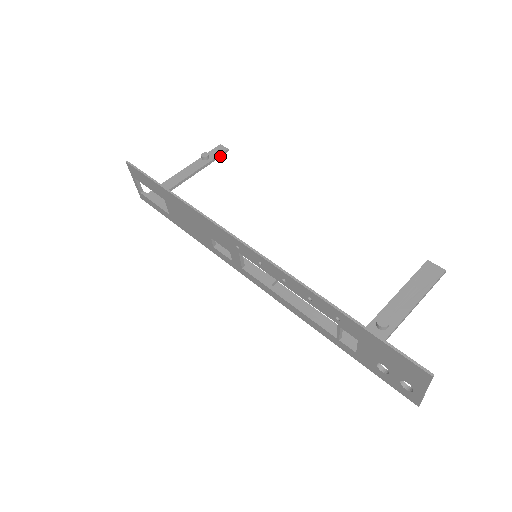
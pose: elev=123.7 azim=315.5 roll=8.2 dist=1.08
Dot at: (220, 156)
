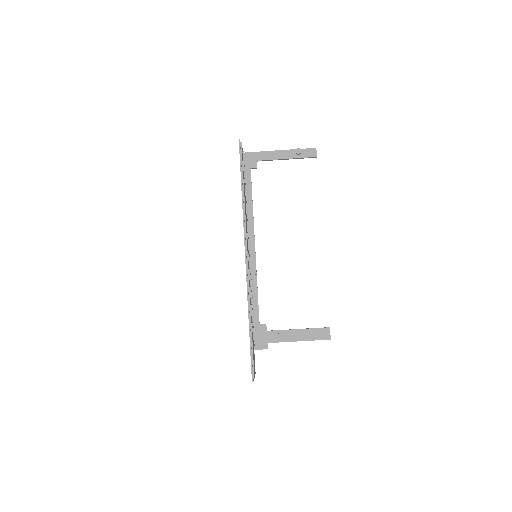
Dot at: occluded
